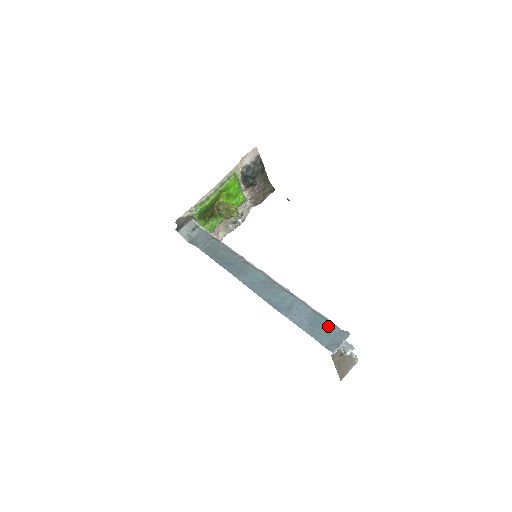
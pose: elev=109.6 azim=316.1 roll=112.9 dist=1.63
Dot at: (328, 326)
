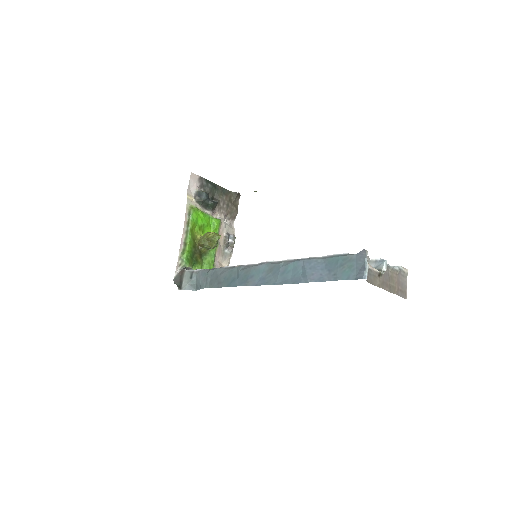
Dot at: (344, 260)
